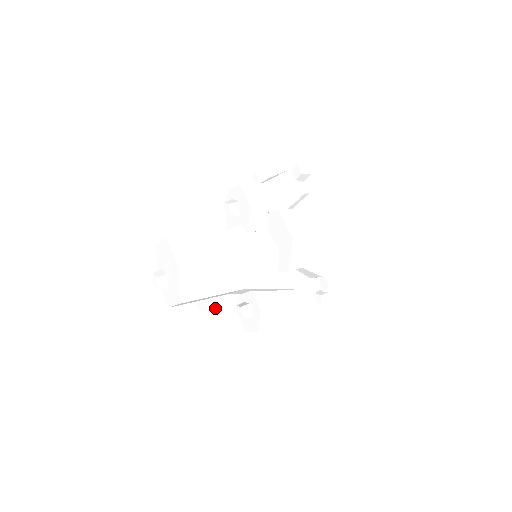
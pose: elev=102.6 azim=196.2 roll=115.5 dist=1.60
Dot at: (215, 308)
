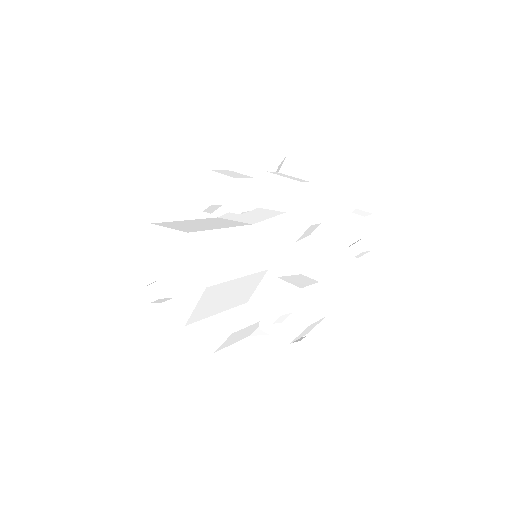
Dot at: (238, 328)
